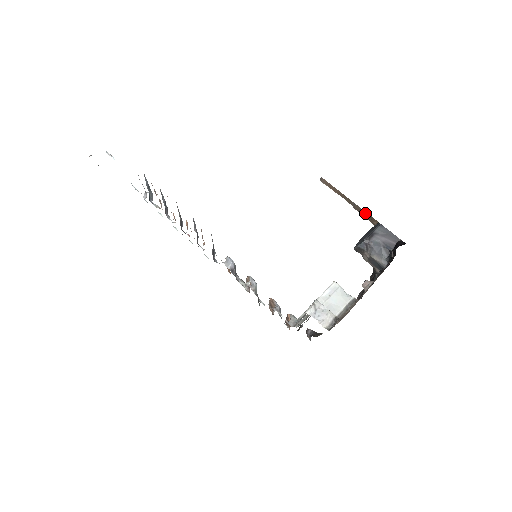
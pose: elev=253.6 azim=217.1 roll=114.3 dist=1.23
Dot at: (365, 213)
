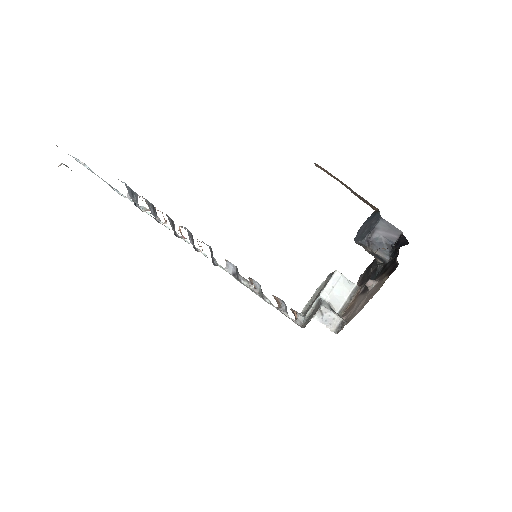
Dot at: (364, 199)
